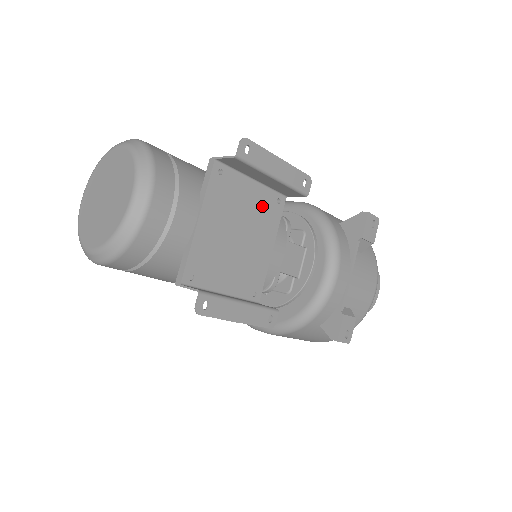
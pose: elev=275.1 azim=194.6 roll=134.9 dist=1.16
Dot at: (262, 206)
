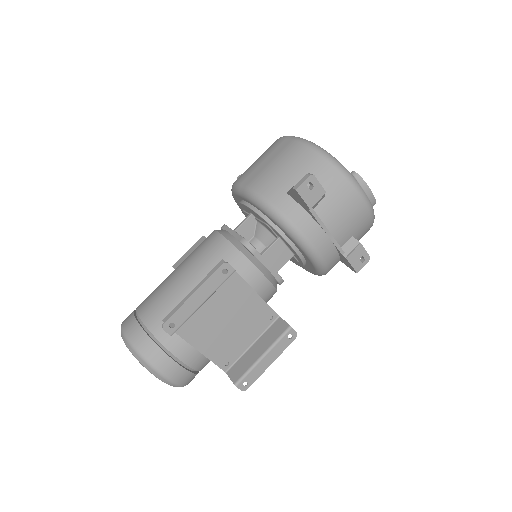
Dot at: (219, 291)
